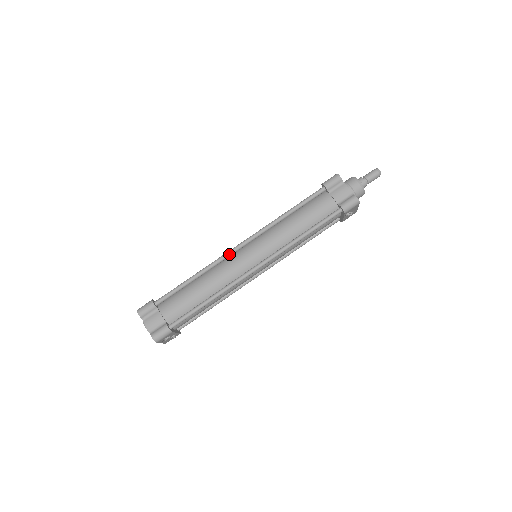
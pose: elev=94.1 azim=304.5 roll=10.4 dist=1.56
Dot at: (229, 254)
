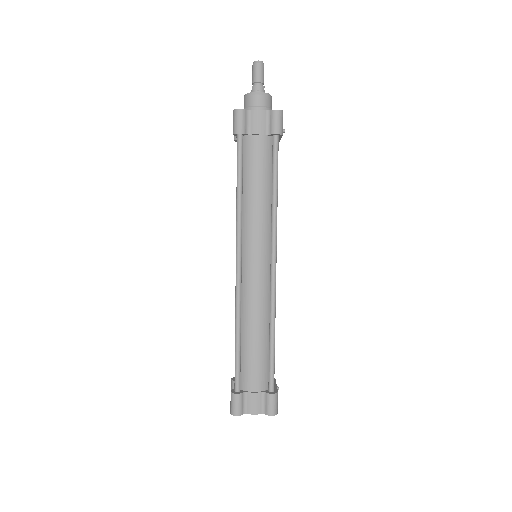
Dot at: (239, 285)
